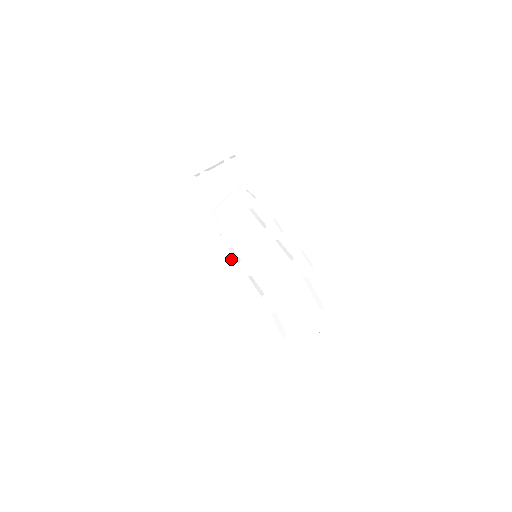
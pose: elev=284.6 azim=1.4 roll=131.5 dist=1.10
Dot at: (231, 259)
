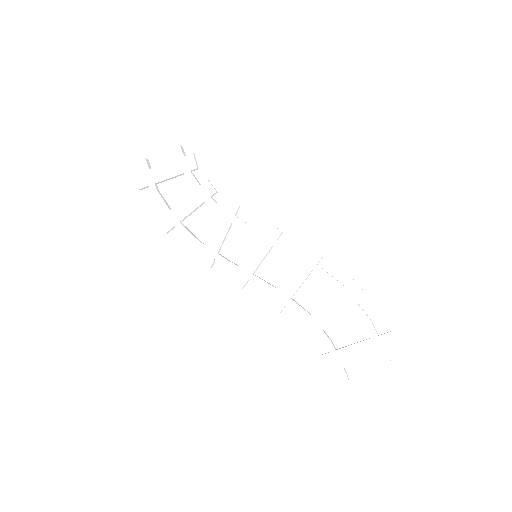
Dot at: (226, 263)
